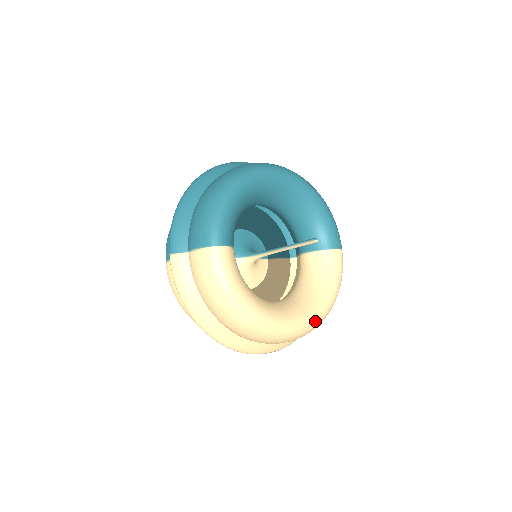
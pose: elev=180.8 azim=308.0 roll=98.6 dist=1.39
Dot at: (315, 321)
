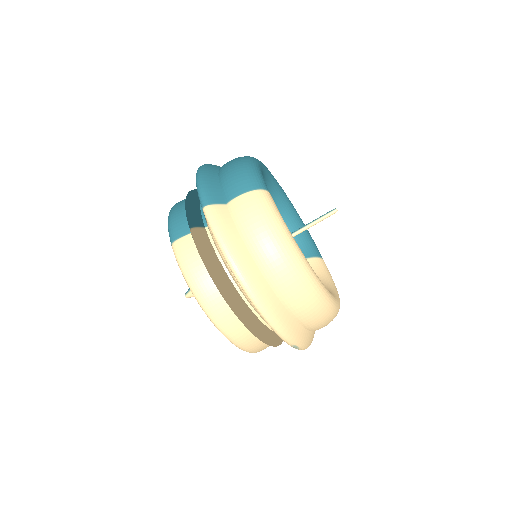
Dot at: (338, 303)
